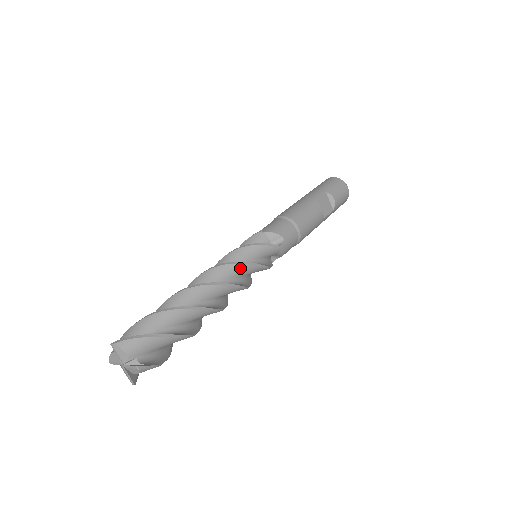
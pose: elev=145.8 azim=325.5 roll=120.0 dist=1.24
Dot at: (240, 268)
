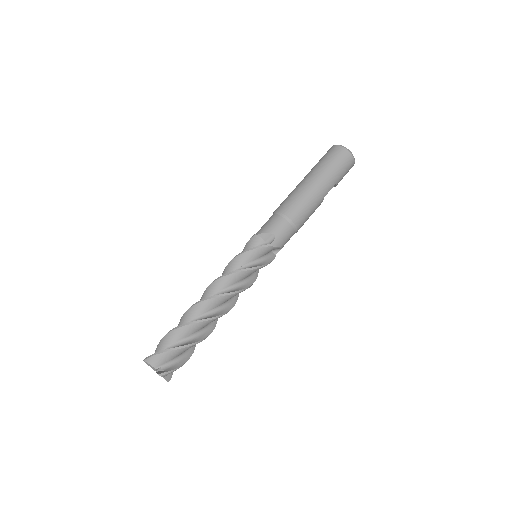
Dot at: (245, 289)
